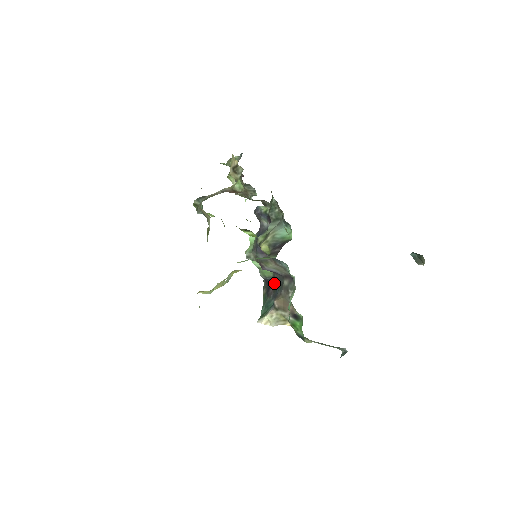
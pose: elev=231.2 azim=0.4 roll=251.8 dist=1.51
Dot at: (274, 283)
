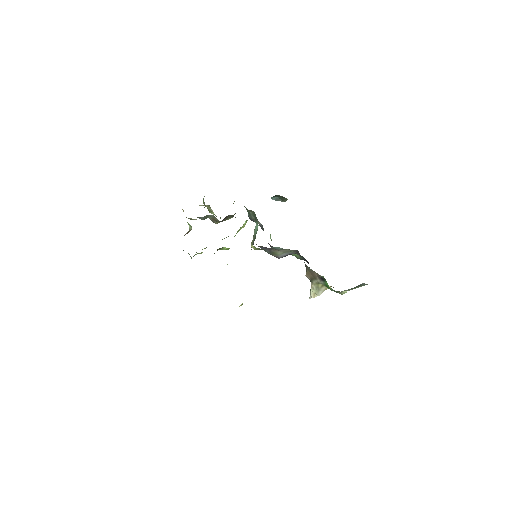
Dot at: occluded
